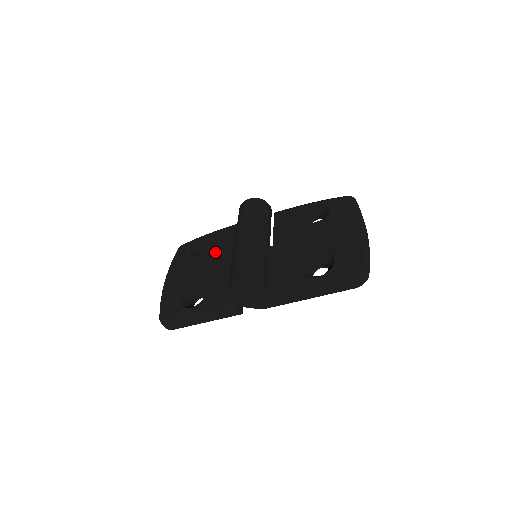
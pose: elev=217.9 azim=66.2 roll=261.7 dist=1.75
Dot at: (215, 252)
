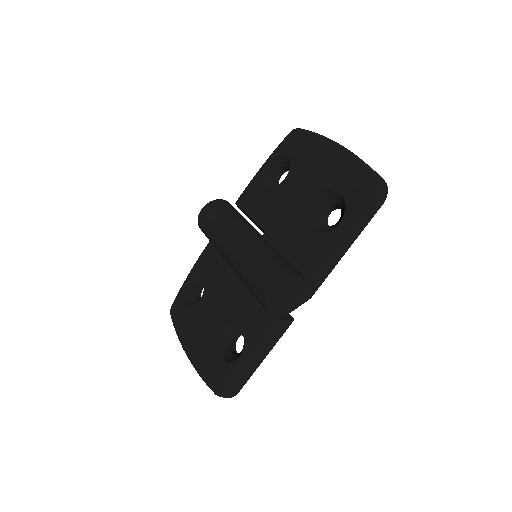
Dot at: (212, 286)
